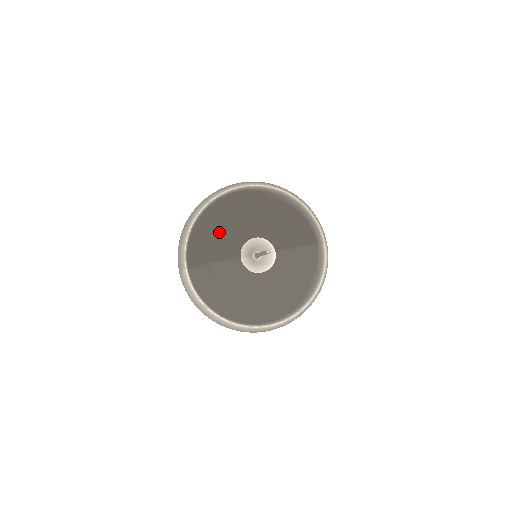
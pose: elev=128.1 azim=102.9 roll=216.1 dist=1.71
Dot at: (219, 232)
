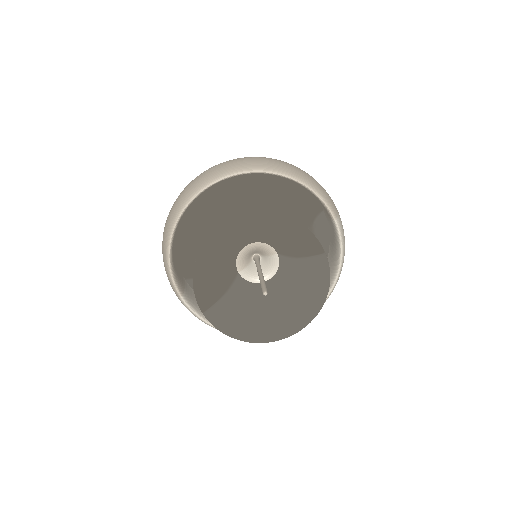
Dot at: (201, 276)
